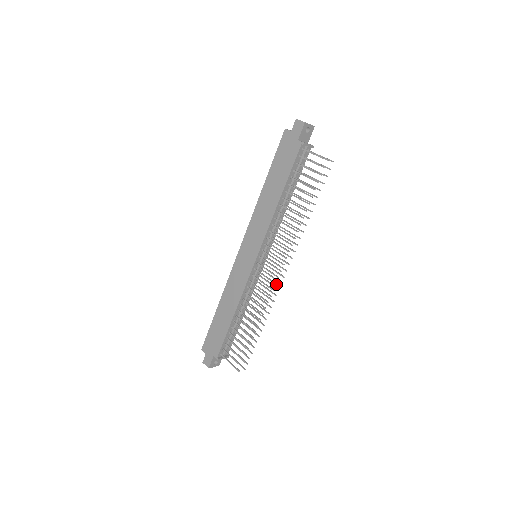
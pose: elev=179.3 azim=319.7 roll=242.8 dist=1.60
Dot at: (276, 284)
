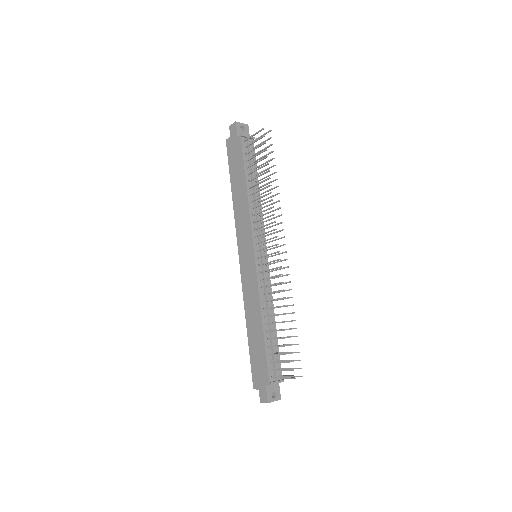
Dot at: (280, 259)
